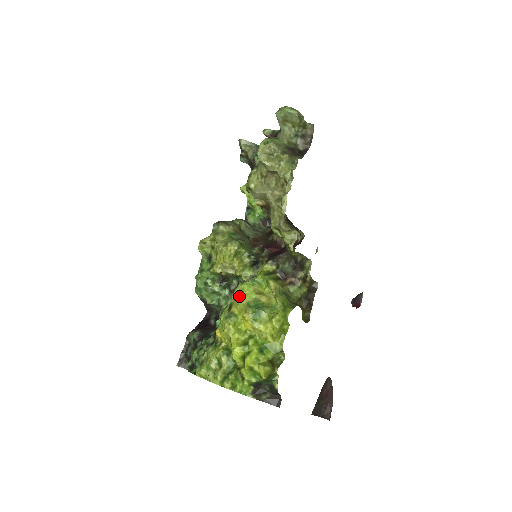
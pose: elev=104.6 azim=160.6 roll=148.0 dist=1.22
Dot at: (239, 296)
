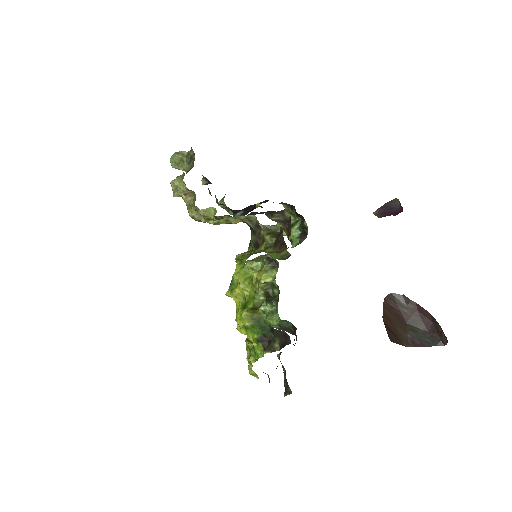
Dot at: occluded
